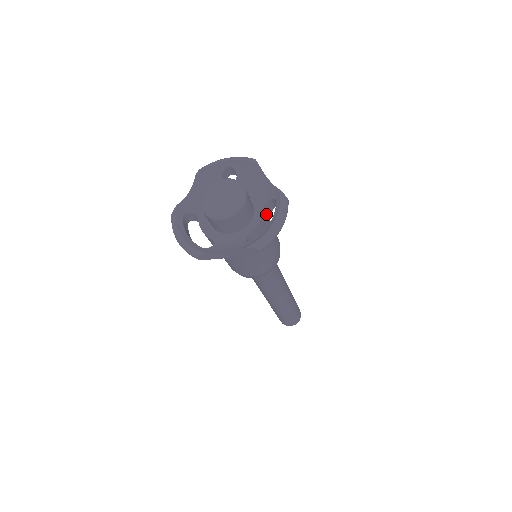
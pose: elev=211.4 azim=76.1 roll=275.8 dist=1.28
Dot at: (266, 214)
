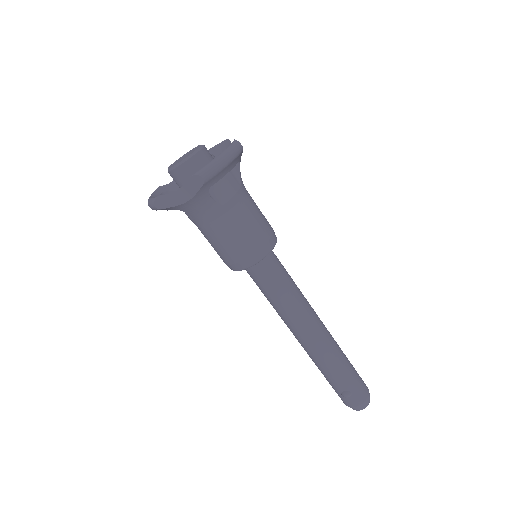
Dot at: (230, 172)
